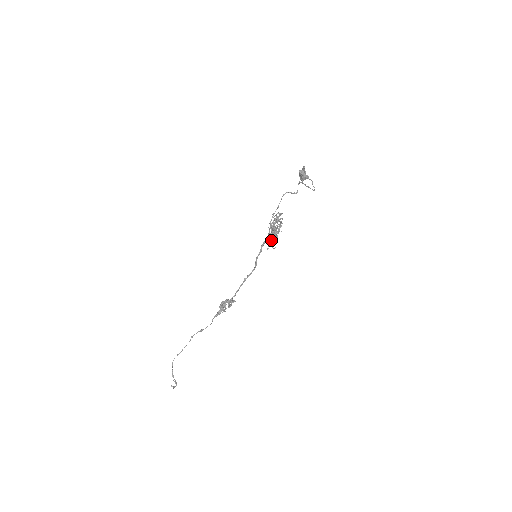
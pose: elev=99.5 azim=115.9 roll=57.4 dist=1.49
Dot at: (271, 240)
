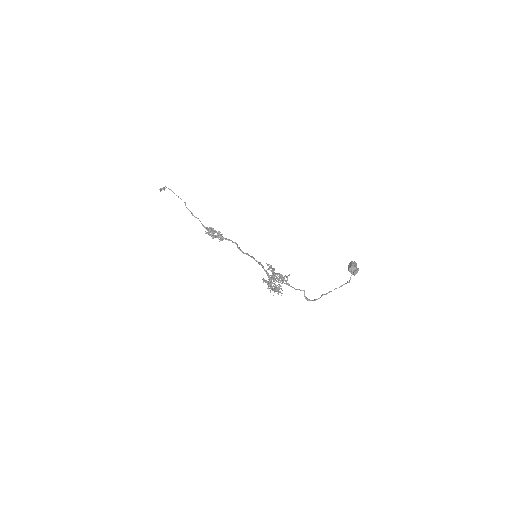
Dot at: (265, 281)
